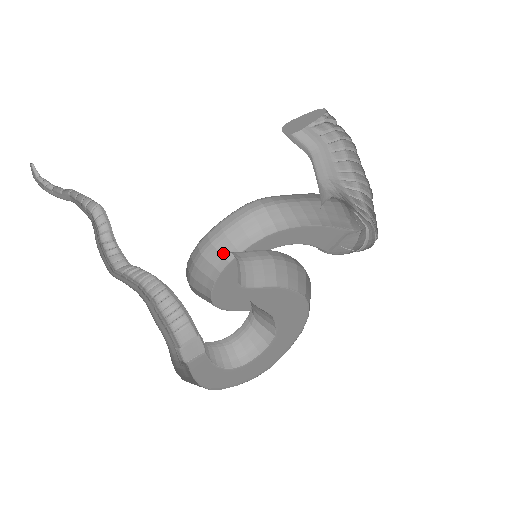
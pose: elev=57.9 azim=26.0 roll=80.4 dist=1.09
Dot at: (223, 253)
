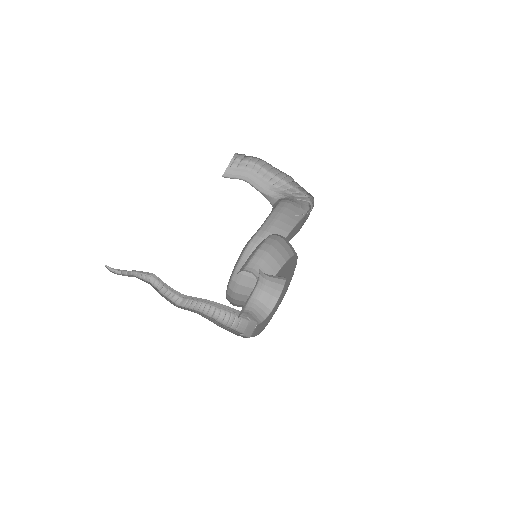
Dot at: (249, 286)
